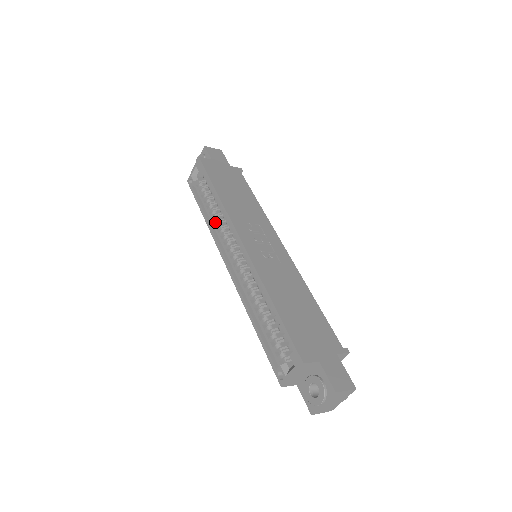
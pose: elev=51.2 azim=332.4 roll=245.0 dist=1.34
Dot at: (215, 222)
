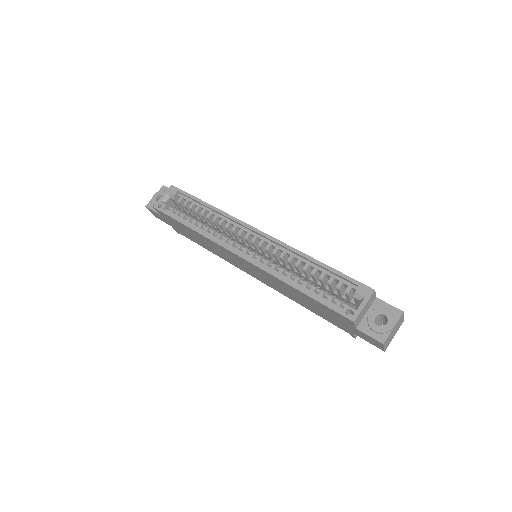
Dot at: (207, 230)
